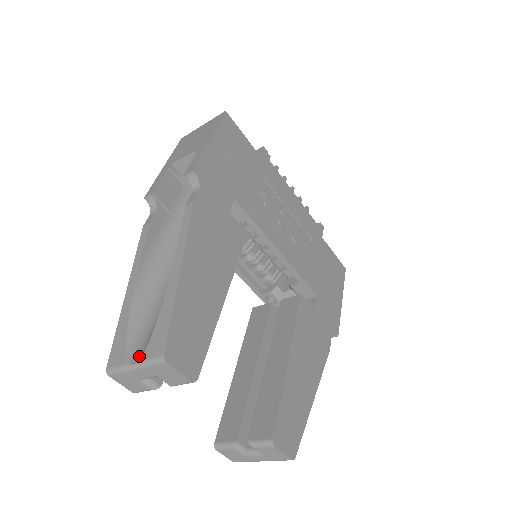
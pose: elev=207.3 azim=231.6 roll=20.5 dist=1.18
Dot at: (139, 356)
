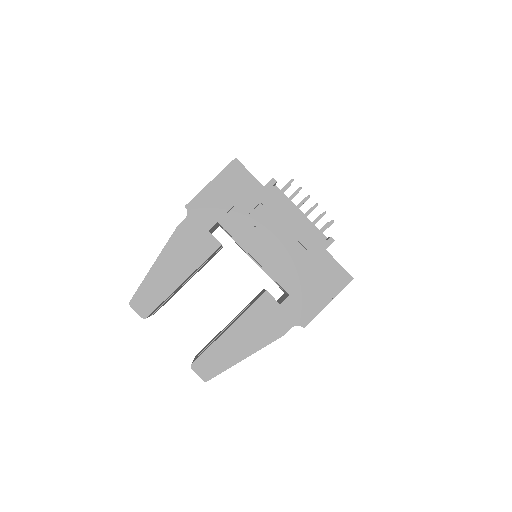
Dot at: occluded
